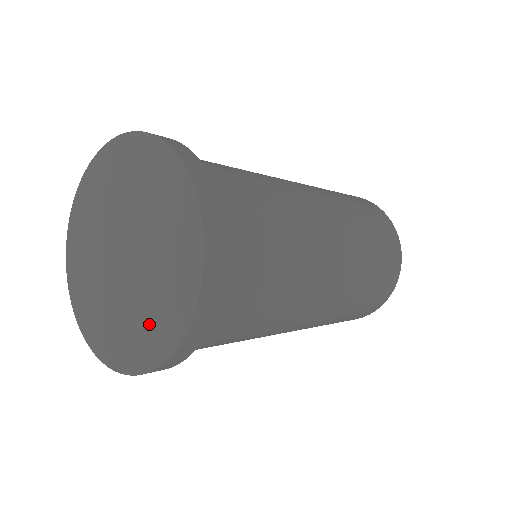
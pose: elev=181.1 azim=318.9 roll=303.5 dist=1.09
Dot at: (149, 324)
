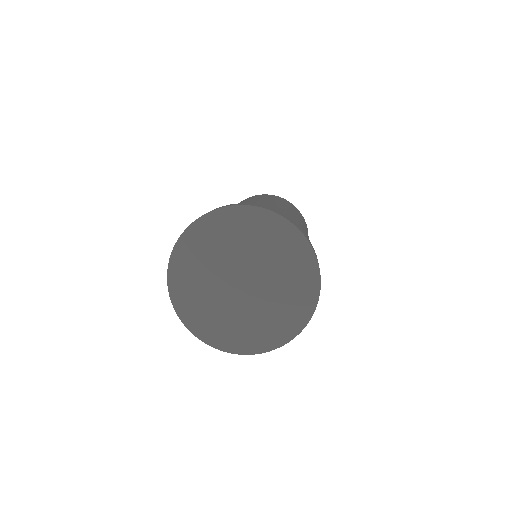
Dot at: (241, 331)
